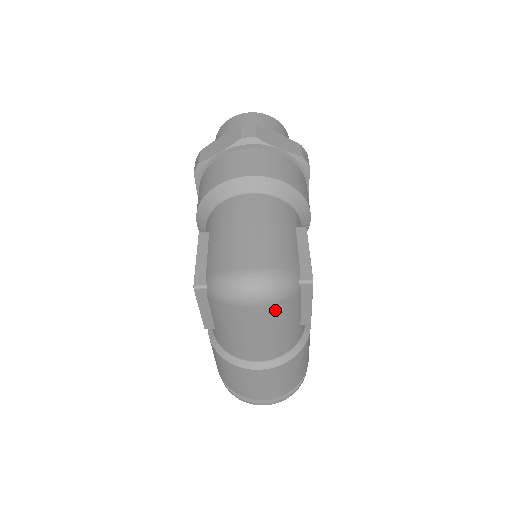
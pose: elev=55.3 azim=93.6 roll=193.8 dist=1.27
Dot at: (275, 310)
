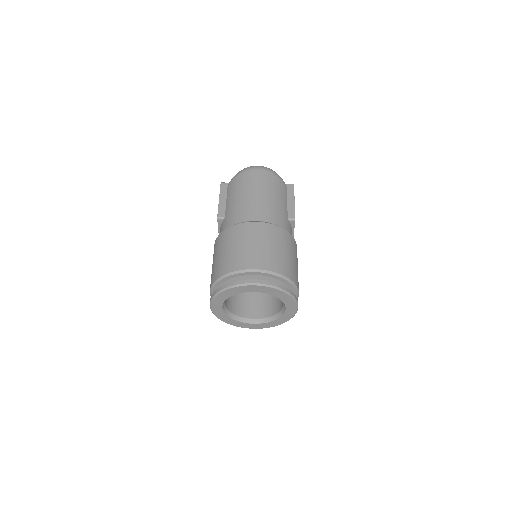
Dot at: (270, 178)
